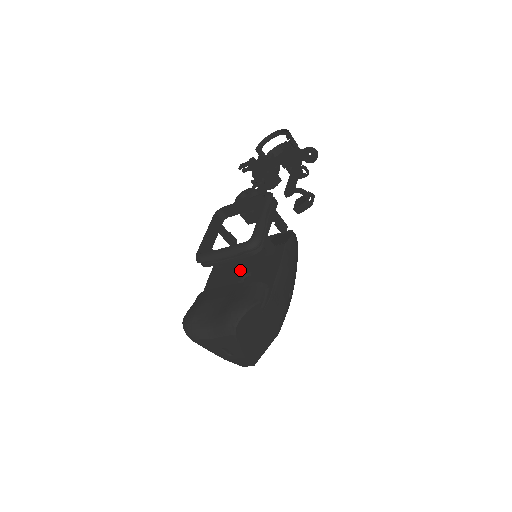
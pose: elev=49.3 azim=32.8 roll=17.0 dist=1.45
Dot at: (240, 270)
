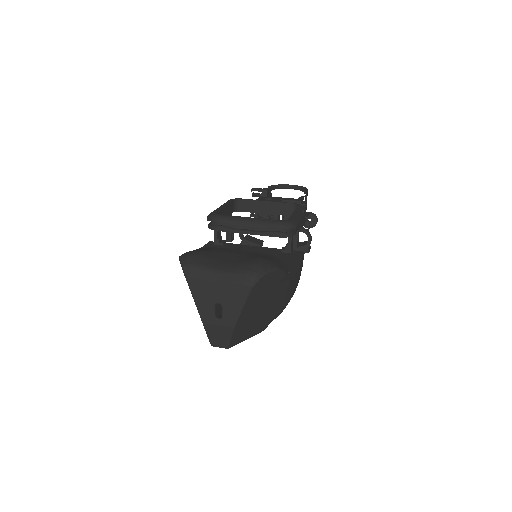
Dot at: occluded
